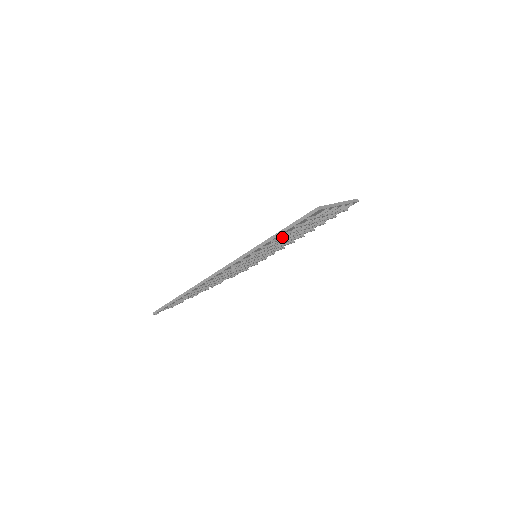
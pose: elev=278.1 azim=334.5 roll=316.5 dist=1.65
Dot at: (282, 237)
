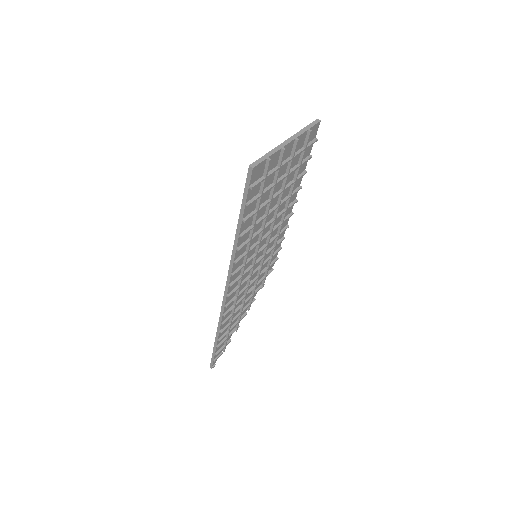
Dot at: (252, 223)
